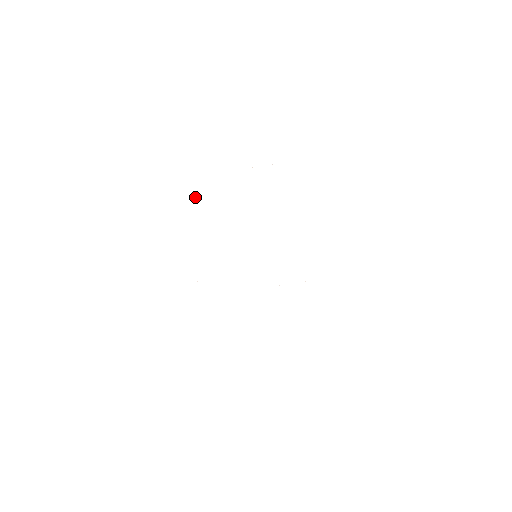
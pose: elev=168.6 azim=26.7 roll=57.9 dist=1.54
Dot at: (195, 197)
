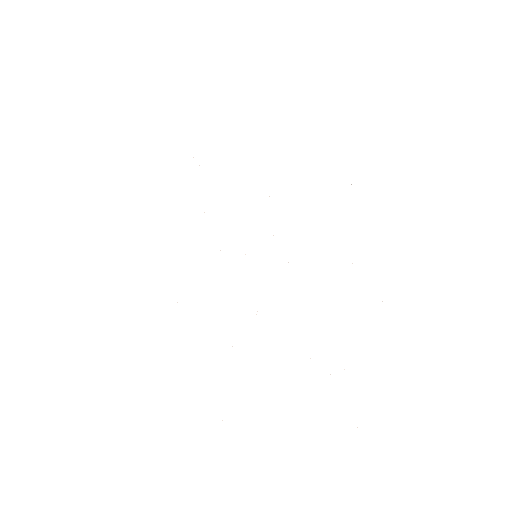
Dot at: occluded
